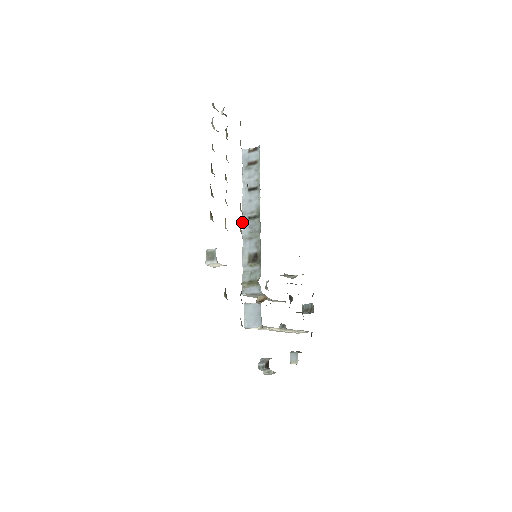
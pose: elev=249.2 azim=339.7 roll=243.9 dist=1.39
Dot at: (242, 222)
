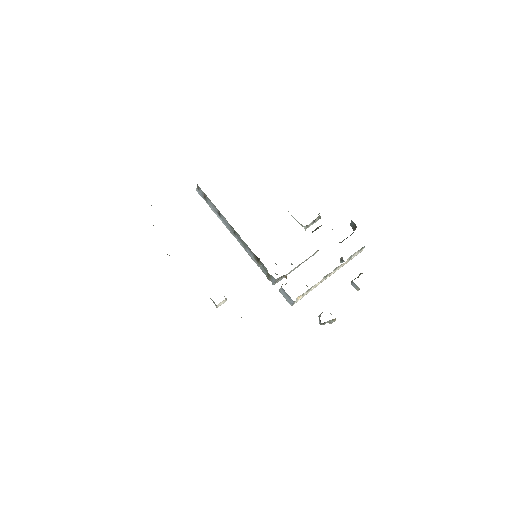
Dot at: occluded
